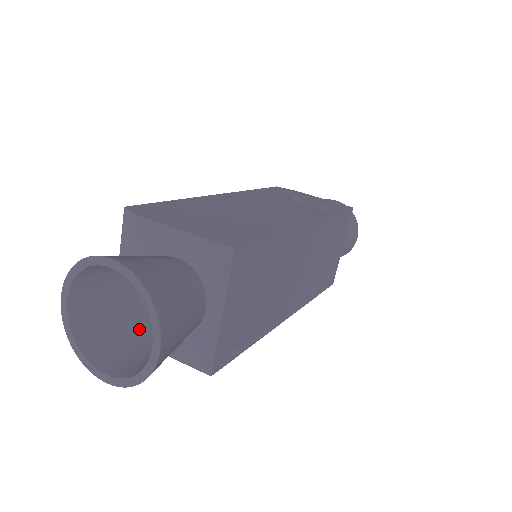
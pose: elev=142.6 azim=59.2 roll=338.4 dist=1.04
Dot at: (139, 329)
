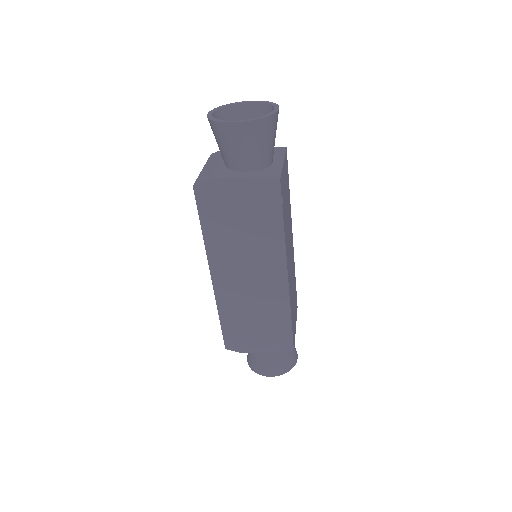
Dot at: (235, 155)
